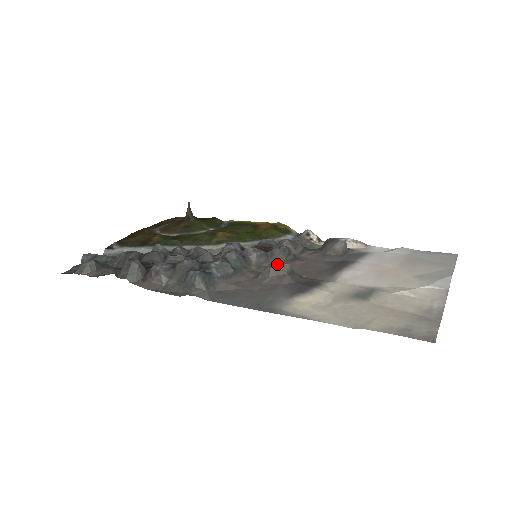
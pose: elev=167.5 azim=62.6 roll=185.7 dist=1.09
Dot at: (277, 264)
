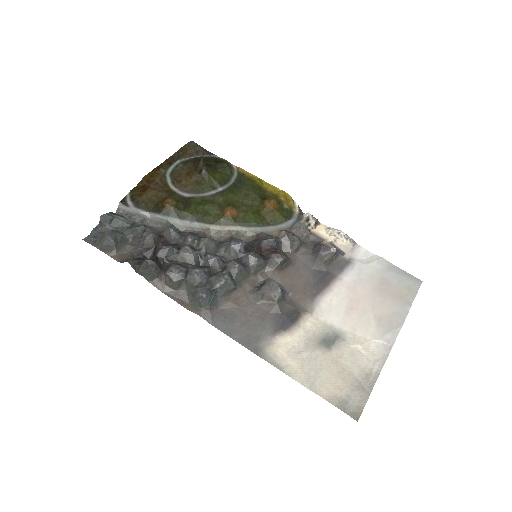
Dot at: (271, 291)
